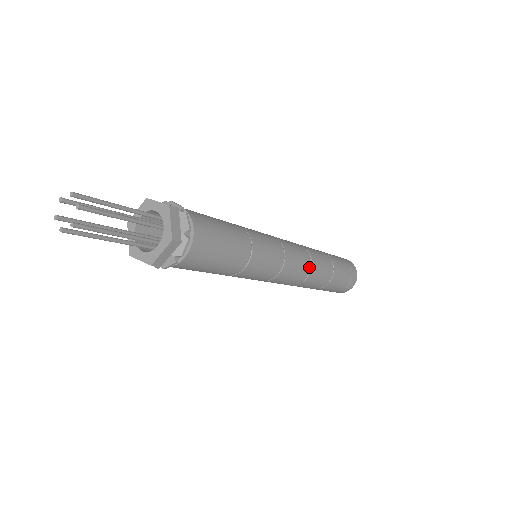
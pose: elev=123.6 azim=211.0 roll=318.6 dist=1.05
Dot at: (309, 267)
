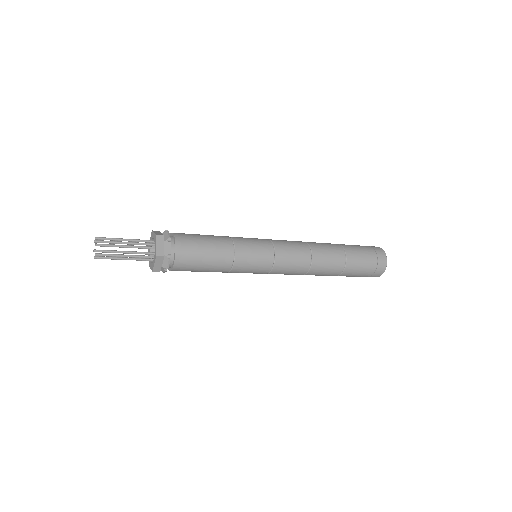
Dot at: (303, 273)
